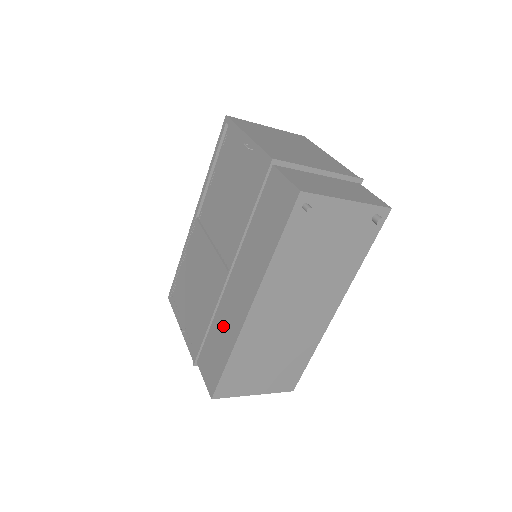
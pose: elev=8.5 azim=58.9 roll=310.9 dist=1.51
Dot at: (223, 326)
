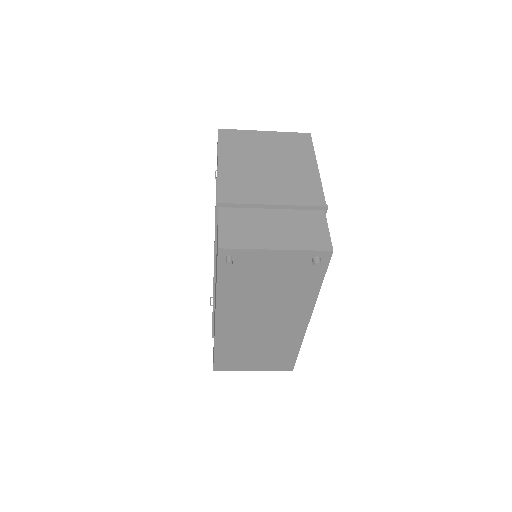
Dot at: (214, 321)
